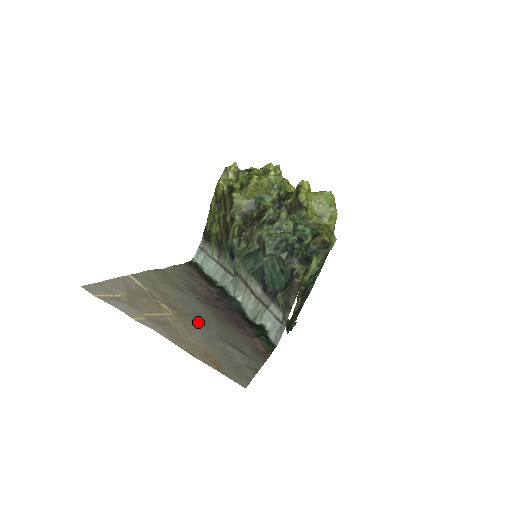
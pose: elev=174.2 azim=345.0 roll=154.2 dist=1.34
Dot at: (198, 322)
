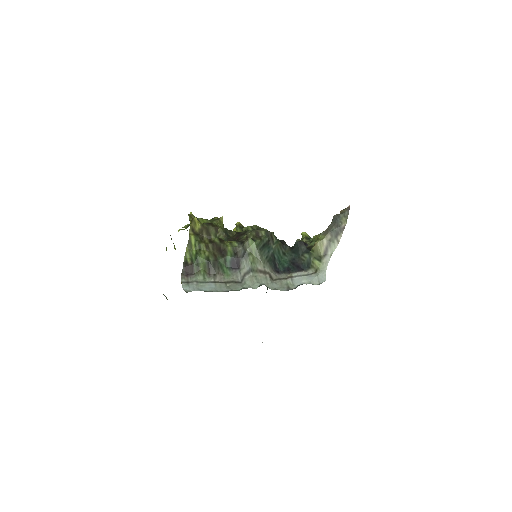
Dot at: occluded
